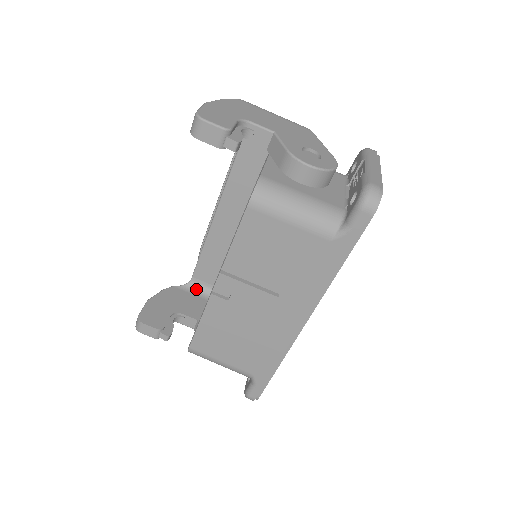
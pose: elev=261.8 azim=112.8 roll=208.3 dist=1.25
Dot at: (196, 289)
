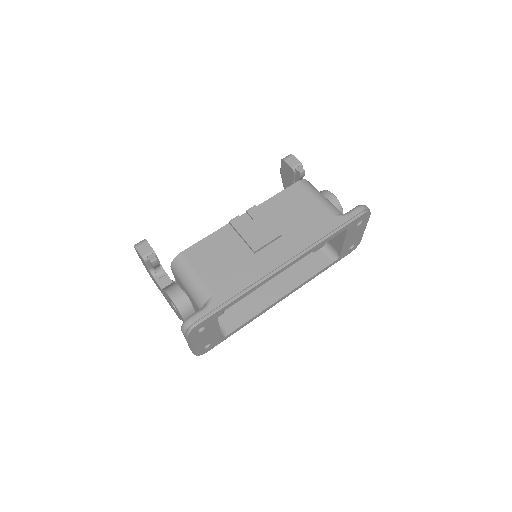
Dot at: occluded
